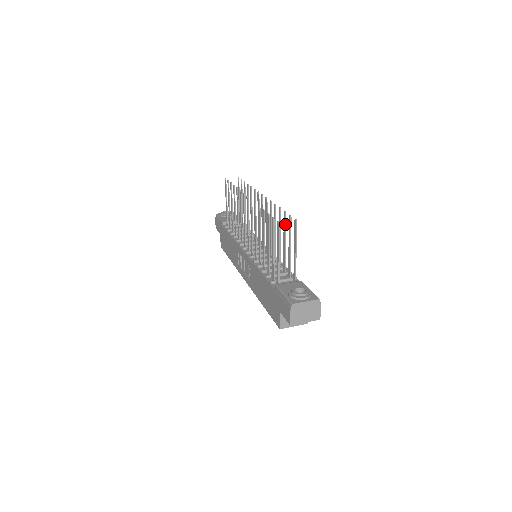
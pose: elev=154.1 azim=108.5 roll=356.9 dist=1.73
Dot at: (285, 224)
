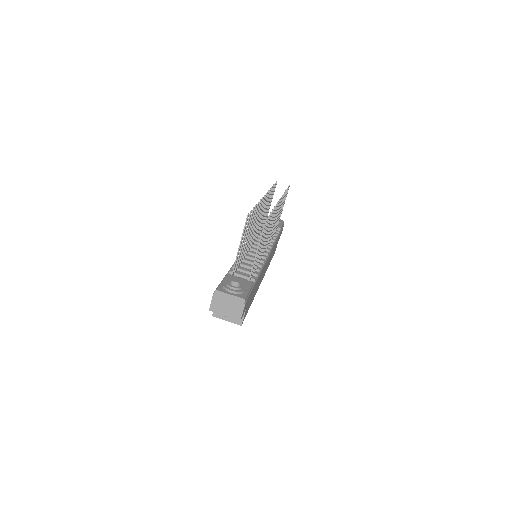
Dot at: (267, 225)
